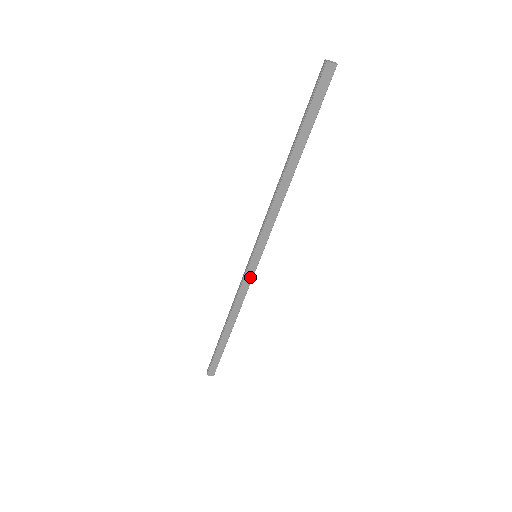
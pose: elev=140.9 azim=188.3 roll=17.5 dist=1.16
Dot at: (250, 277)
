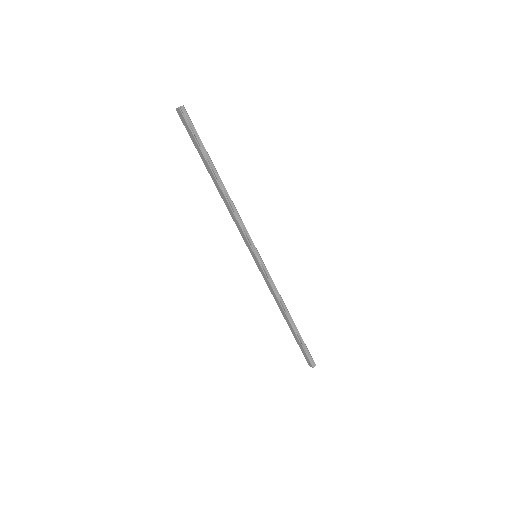
Dot at: (264, 274)
